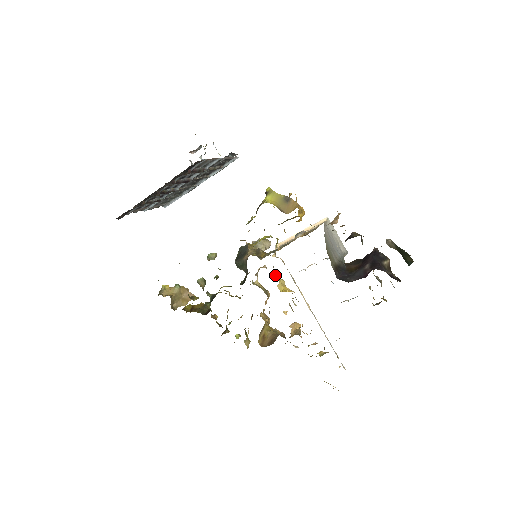
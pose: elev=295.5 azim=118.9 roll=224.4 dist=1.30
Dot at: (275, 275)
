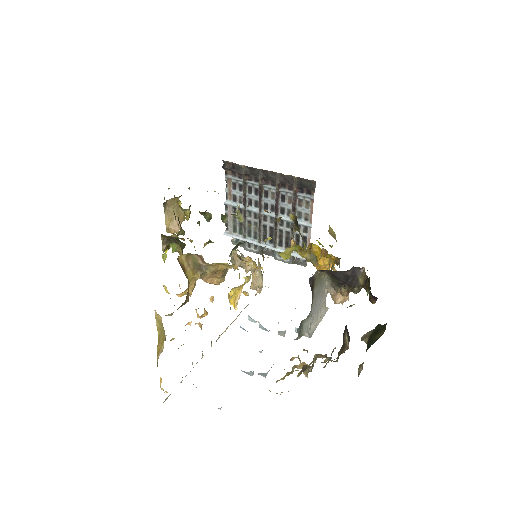
Dot at: (248, 276)
